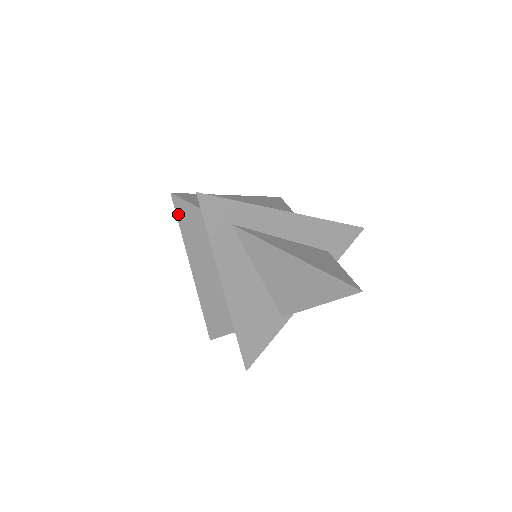
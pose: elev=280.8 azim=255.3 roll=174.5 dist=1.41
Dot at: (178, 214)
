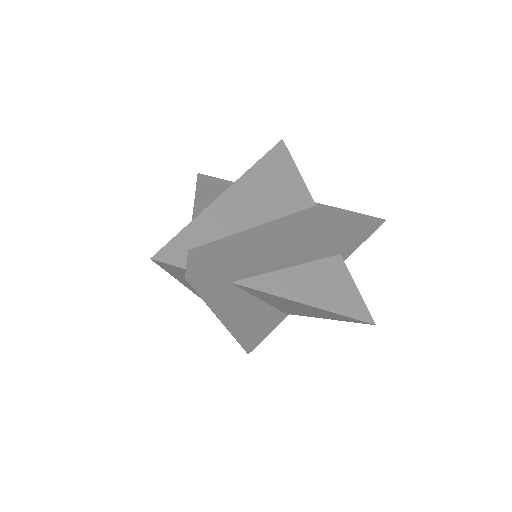
Dot at: (162, 267)
